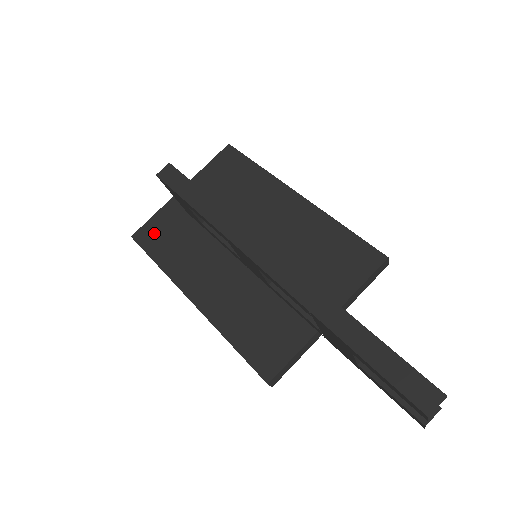
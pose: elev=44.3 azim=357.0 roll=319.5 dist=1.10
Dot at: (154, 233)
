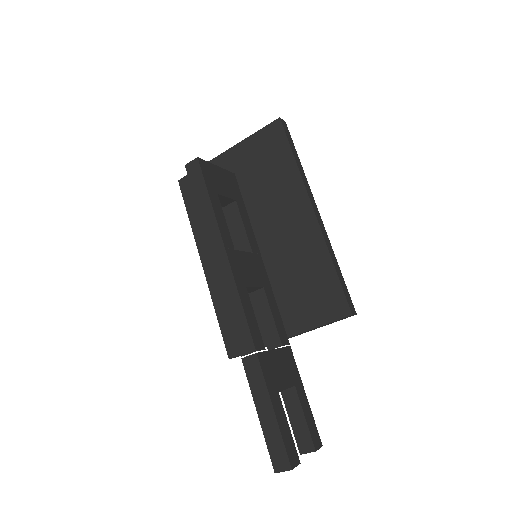
Dot at: occluded
